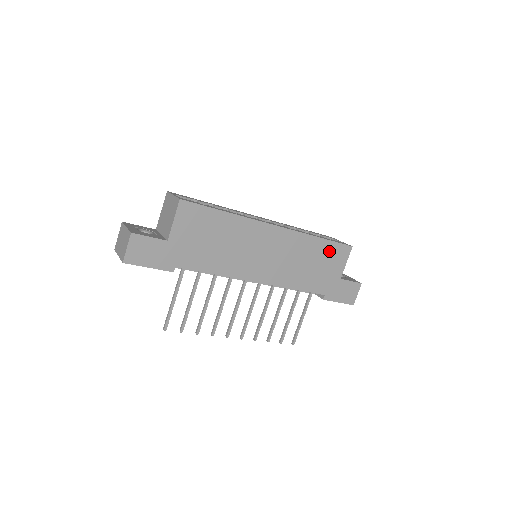
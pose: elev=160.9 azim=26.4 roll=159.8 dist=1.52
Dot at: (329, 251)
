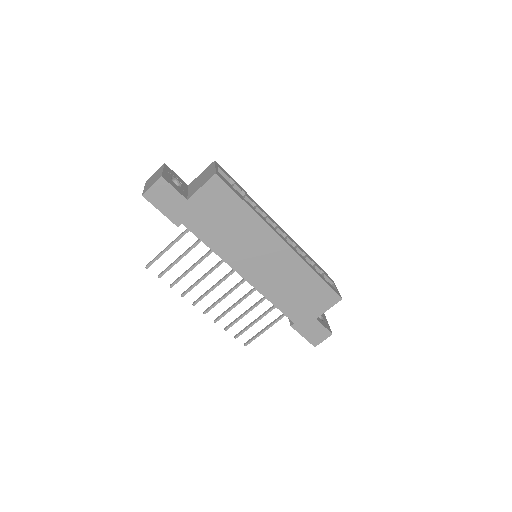
Dot at: (319, 290)
